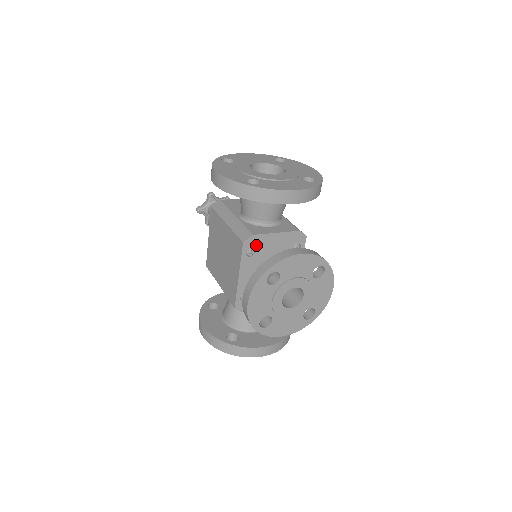
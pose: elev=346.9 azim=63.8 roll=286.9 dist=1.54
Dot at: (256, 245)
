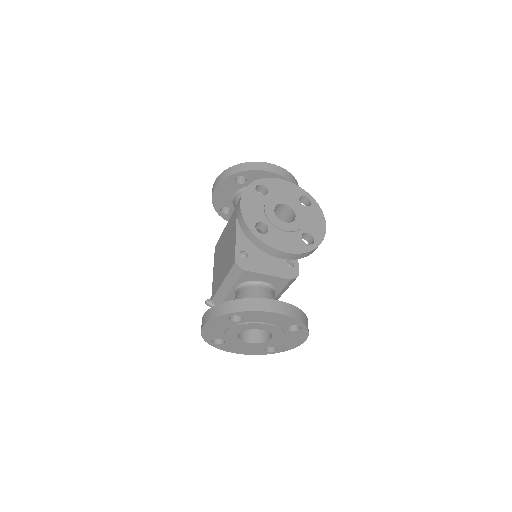
Dot at: occluded
